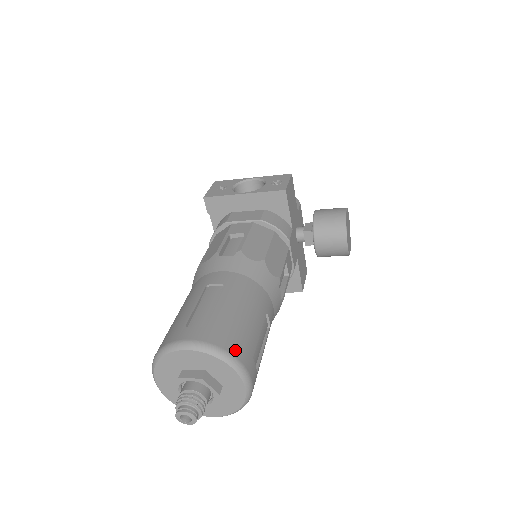
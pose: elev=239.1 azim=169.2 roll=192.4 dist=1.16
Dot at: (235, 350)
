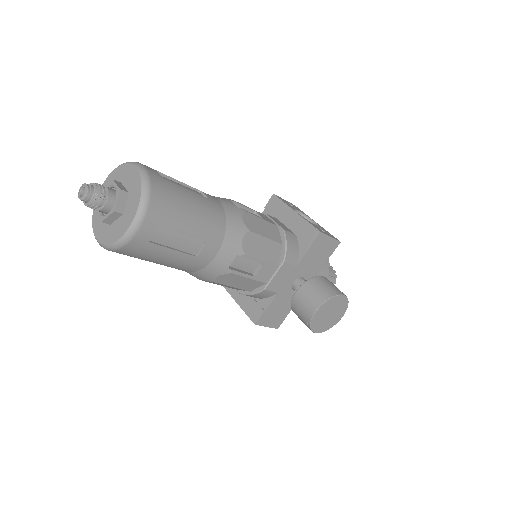
Dot at: (156, 200)
